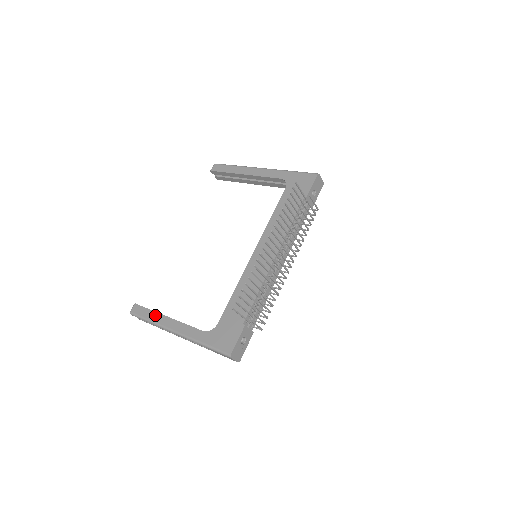
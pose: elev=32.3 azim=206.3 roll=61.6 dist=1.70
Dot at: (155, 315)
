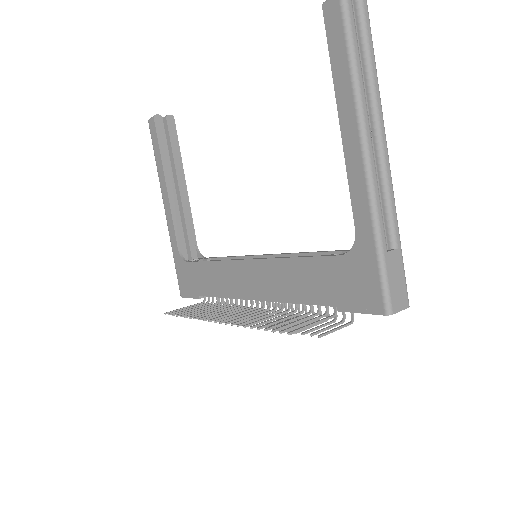
Dot at: (160, 165)
